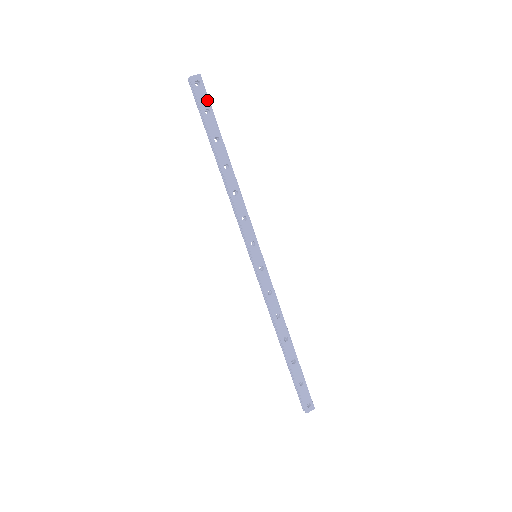
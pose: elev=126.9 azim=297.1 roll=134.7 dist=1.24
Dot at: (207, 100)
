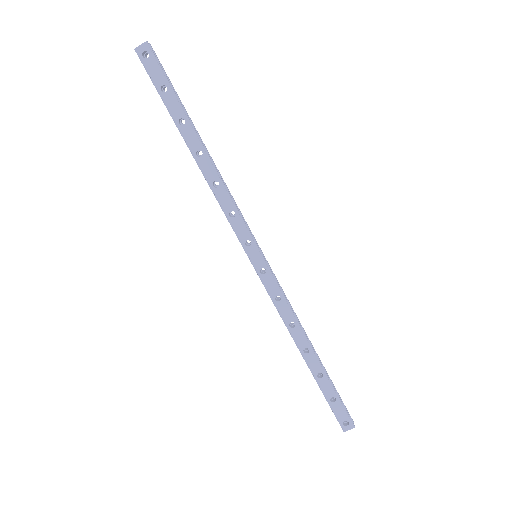
Dot at: (161, 74)
